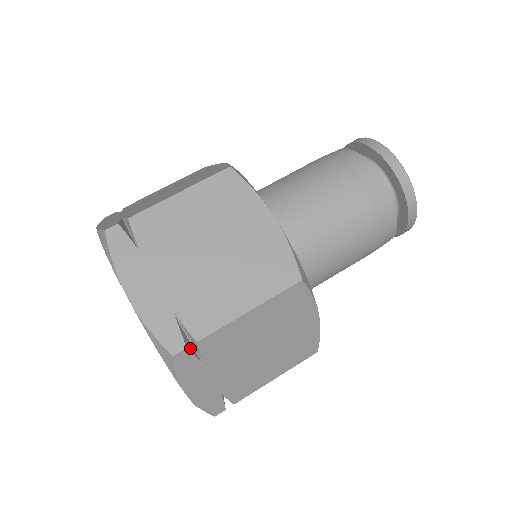
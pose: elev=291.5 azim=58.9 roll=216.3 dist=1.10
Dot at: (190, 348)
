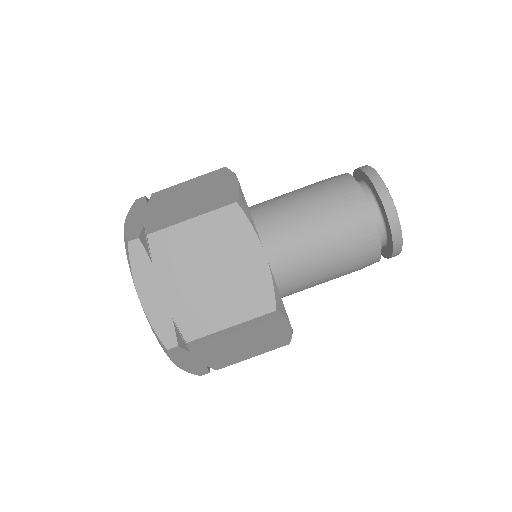
Dot at: occluded
